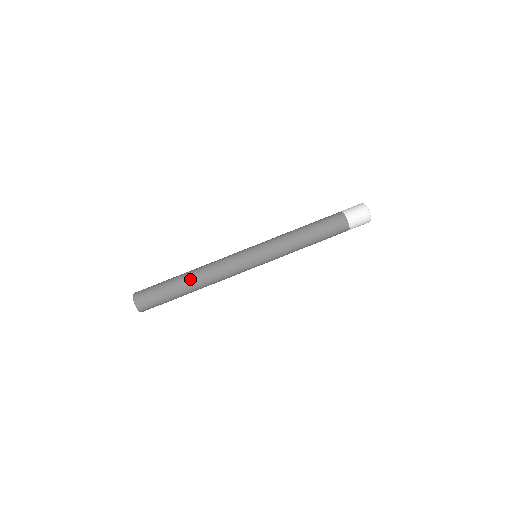
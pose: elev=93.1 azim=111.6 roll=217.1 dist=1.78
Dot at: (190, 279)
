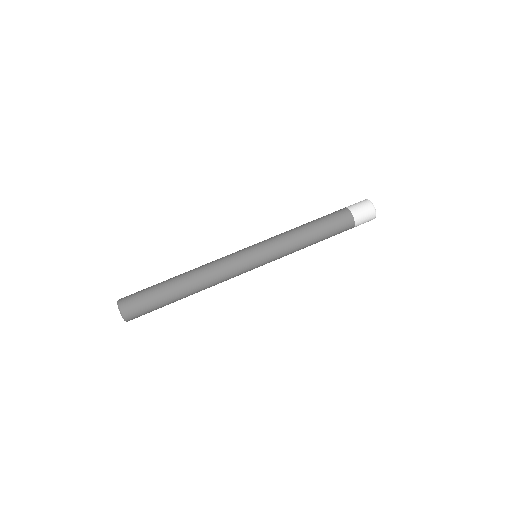
Dot at: (183, 278)
